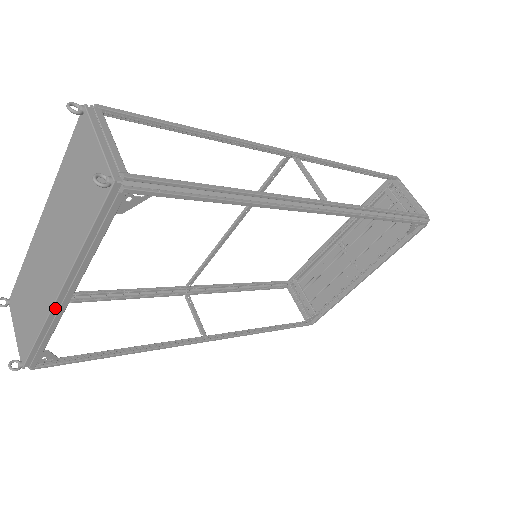
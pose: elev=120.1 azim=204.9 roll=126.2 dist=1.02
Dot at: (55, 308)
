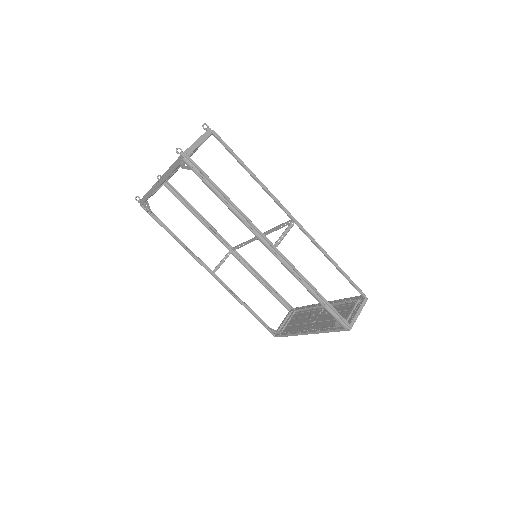
Dot at: (155, 186)
